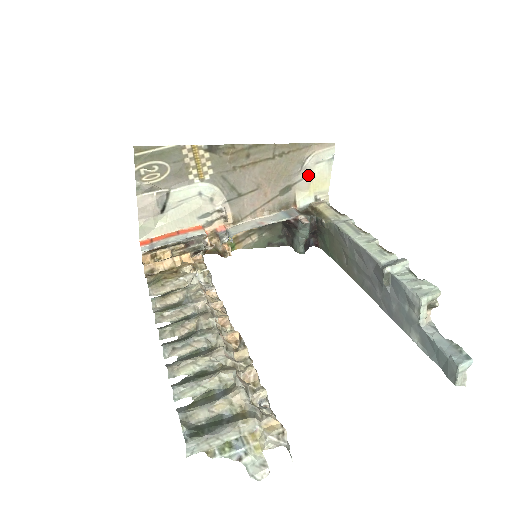
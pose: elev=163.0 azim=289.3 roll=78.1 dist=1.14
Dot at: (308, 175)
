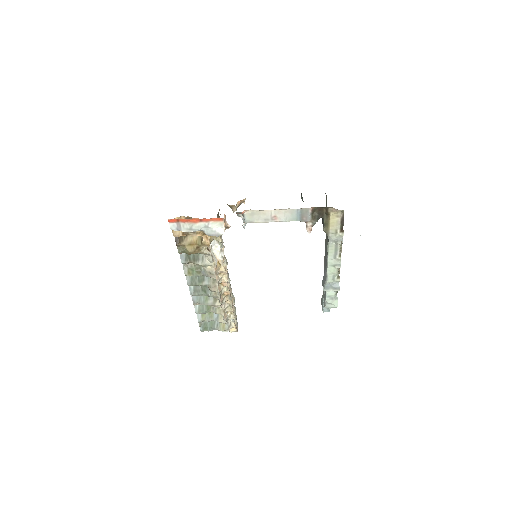
Dot at: occluded
